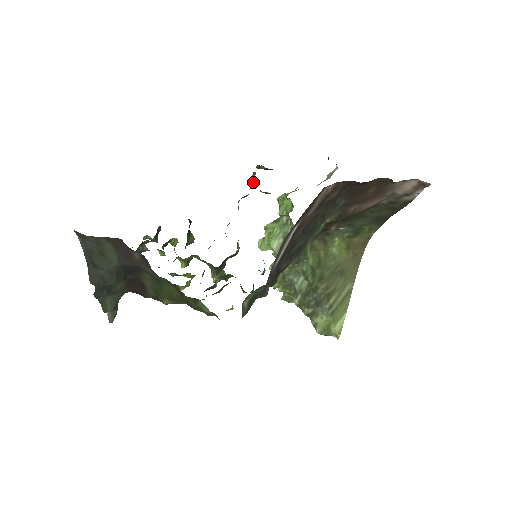
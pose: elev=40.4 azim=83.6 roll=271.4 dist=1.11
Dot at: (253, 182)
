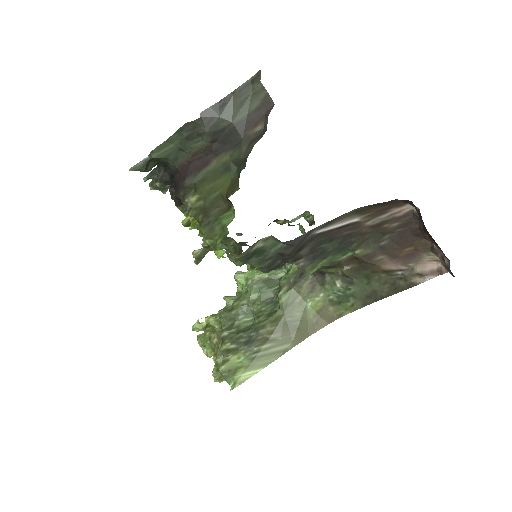
Dot at: (294, 221)
